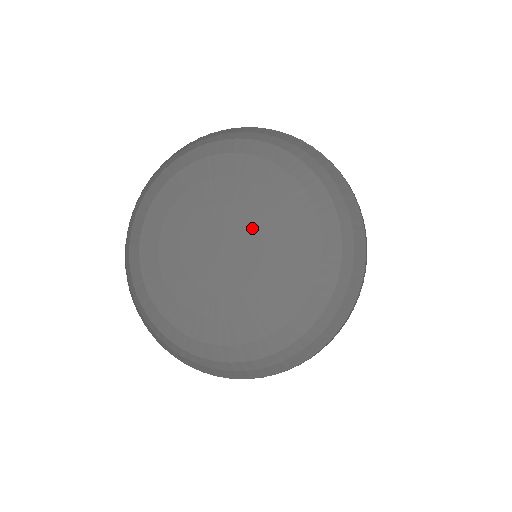
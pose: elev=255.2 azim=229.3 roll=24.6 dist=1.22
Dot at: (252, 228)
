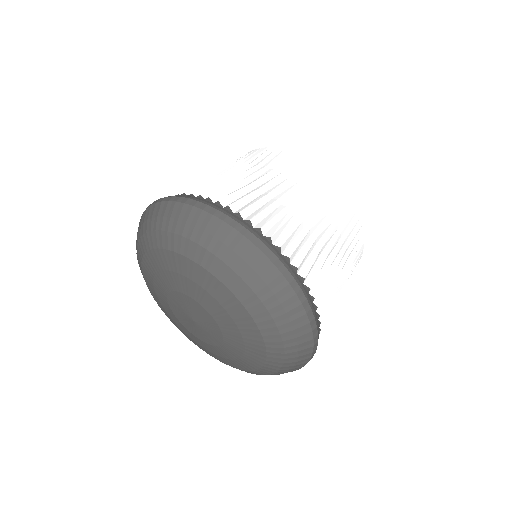
Dot at: (208, 317)
